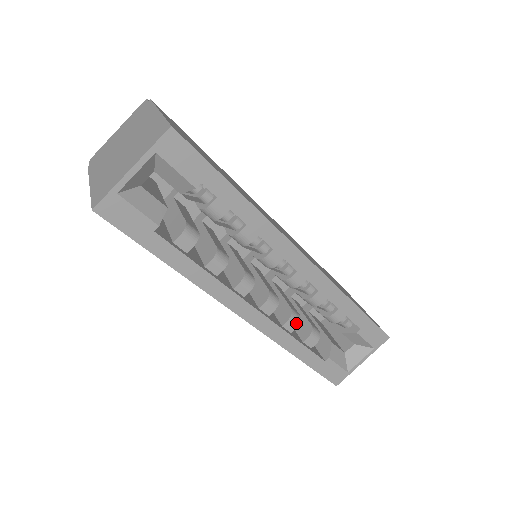
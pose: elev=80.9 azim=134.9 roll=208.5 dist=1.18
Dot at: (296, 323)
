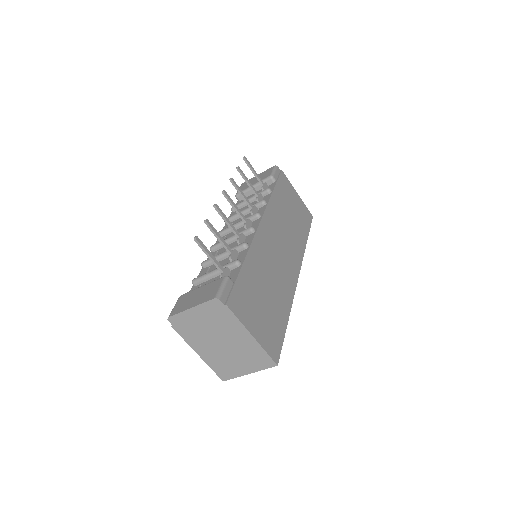
Dot at: occluded
